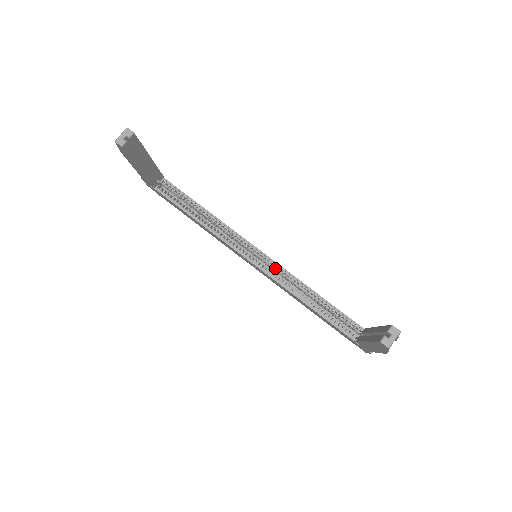
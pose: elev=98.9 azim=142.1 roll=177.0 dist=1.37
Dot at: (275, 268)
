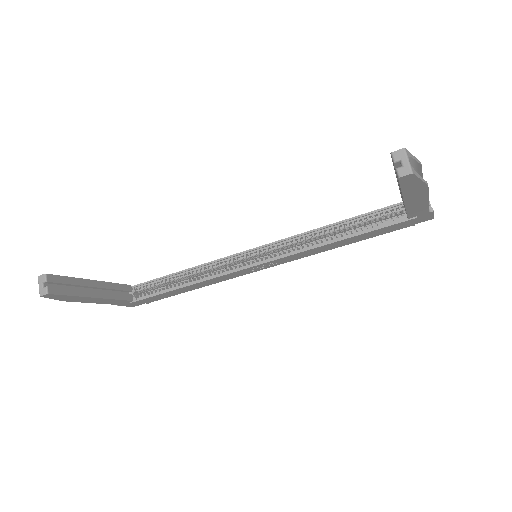
Dot at: (280, 247)
